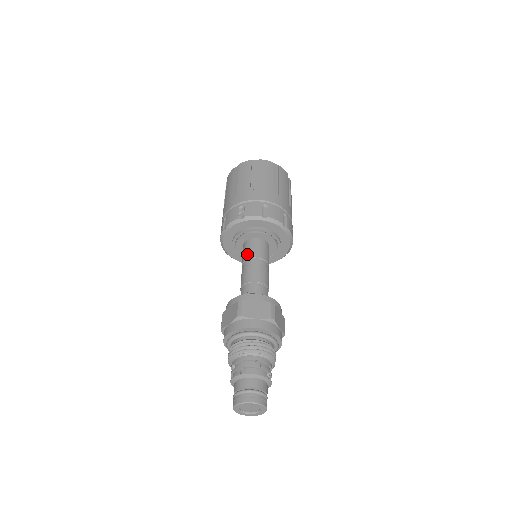
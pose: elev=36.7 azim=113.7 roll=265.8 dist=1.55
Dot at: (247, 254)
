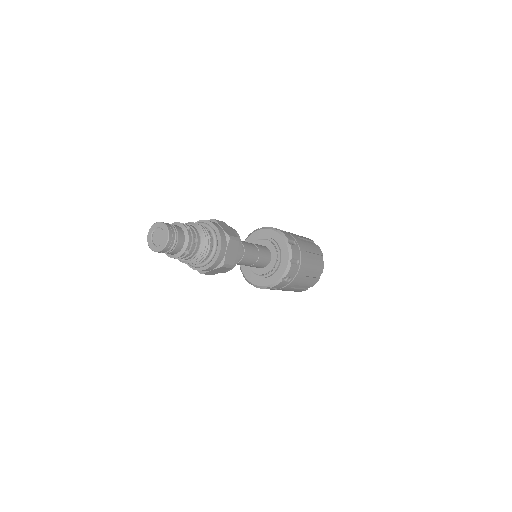
Dot at: occluded
